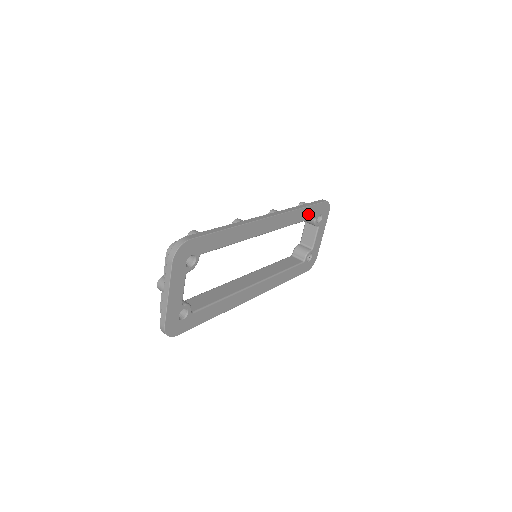
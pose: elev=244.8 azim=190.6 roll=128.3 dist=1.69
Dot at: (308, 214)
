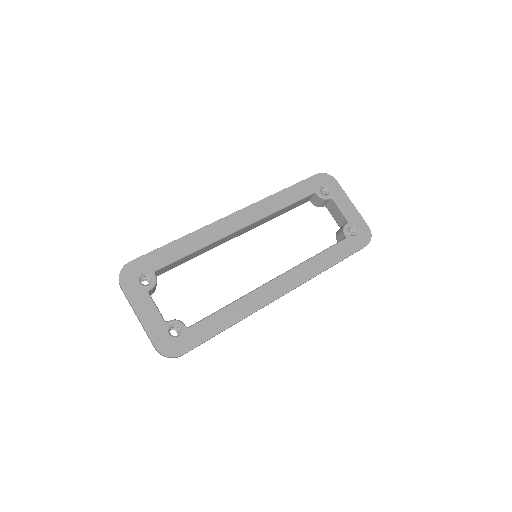
Dot at: (297, 194)
